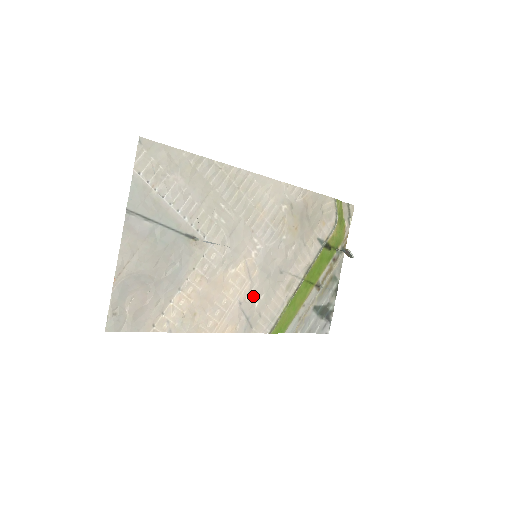
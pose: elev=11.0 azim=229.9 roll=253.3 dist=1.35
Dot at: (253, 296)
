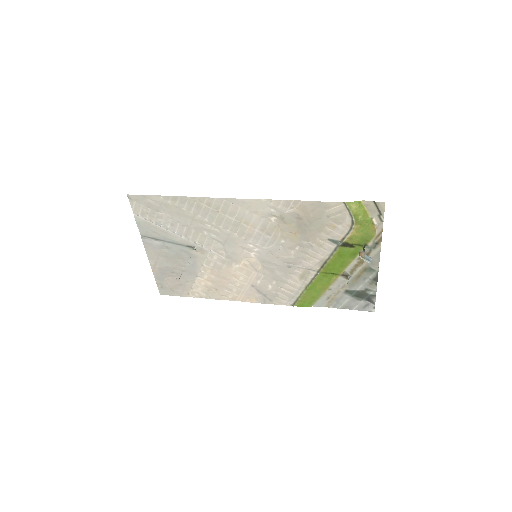
Dot at: (264, 282)
